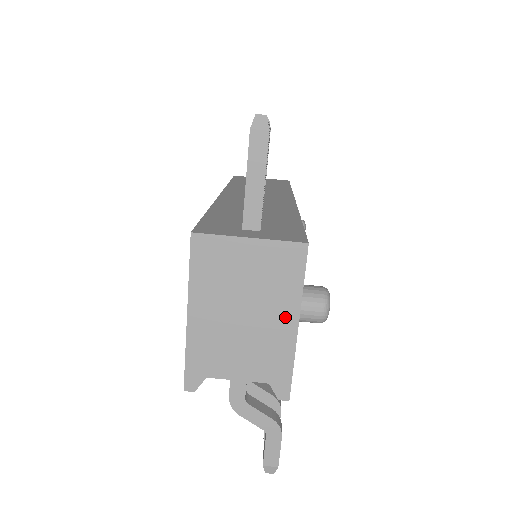
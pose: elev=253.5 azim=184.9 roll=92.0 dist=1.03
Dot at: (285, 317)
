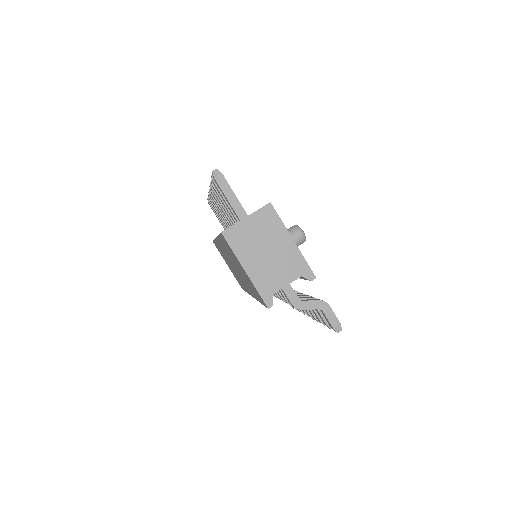
Dot at: (285, 240)
